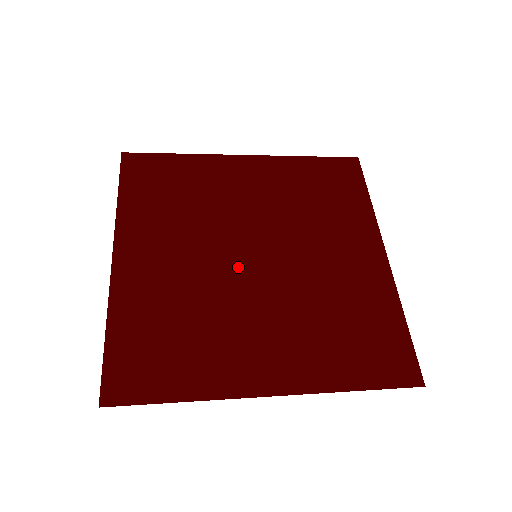
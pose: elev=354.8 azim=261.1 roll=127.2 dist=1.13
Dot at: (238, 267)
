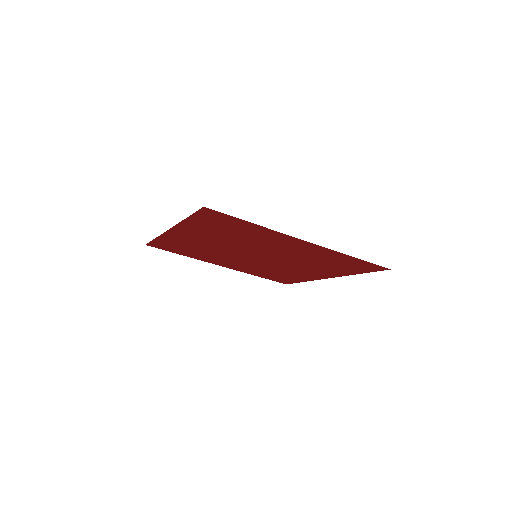
Dot at: (249, 251)
